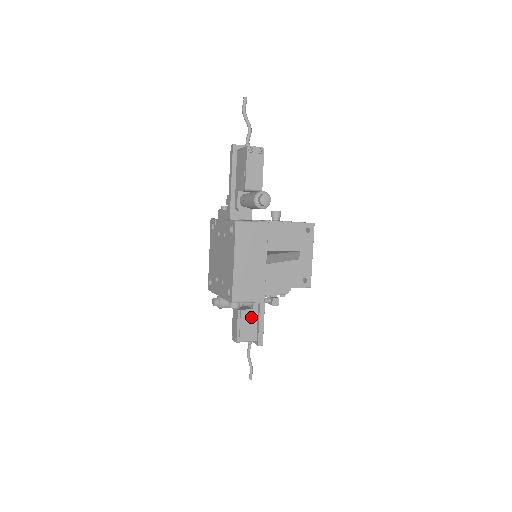
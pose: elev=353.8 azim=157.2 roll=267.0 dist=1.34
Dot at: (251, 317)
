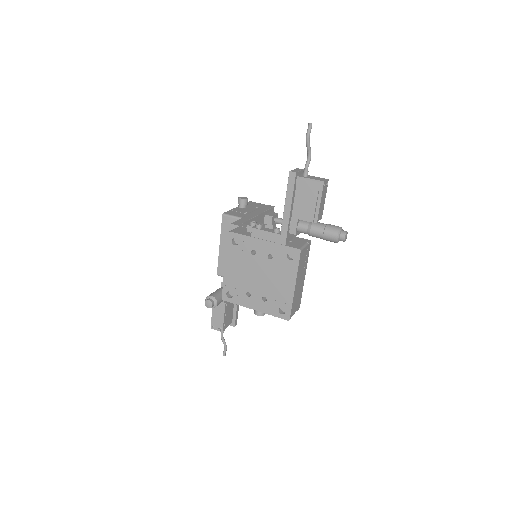
Dot at: (231, 305)
